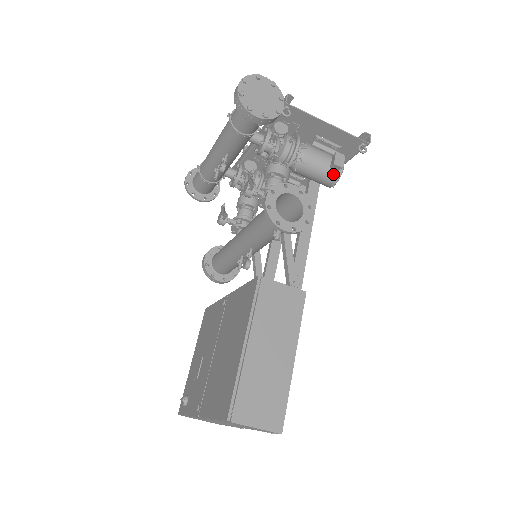
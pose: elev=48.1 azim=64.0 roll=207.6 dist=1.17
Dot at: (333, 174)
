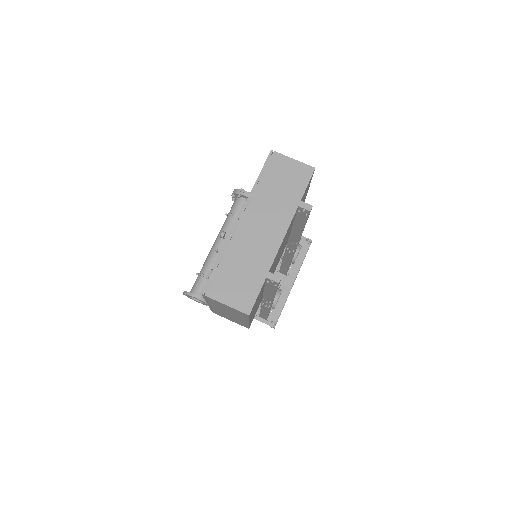
Dot at: occluded
